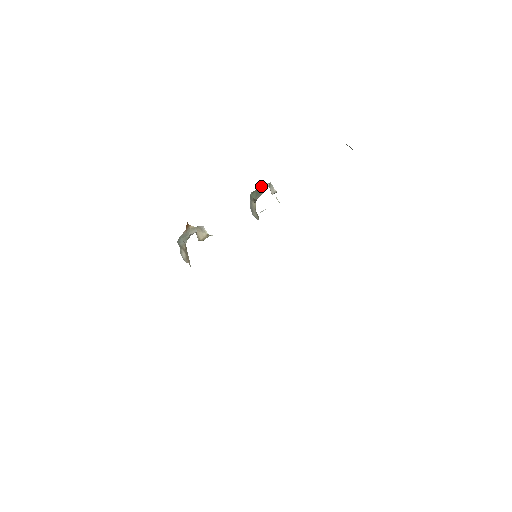
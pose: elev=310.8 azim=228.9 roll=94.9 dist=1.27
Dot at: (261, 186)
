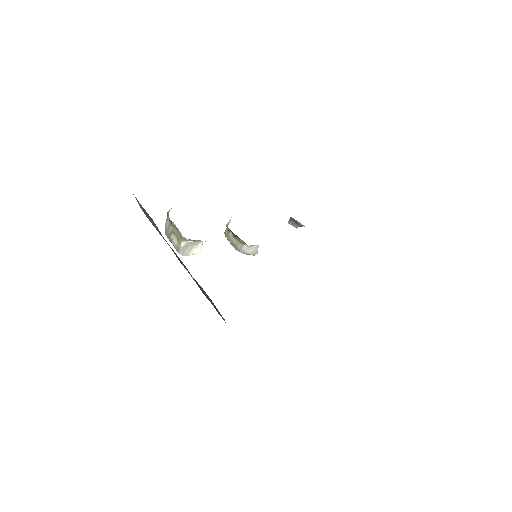
Dot at: occluded
